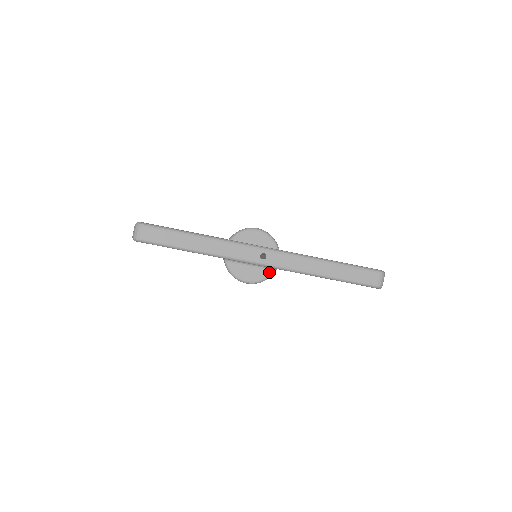
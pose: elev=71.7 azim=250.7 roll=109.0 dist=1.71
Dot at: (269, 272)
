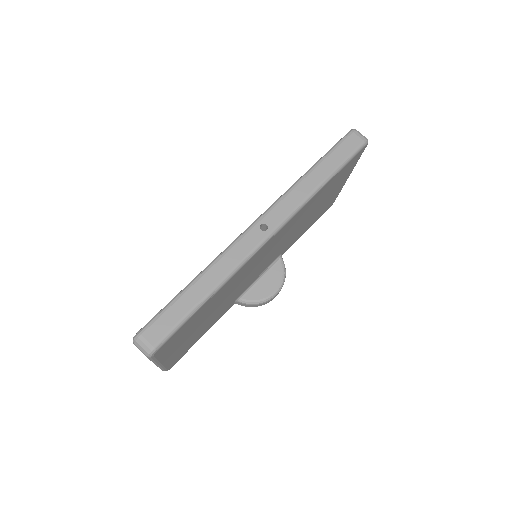
Dot at: (279, 264)
